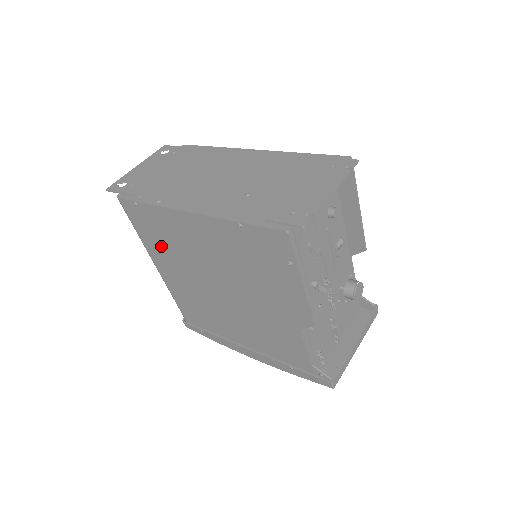
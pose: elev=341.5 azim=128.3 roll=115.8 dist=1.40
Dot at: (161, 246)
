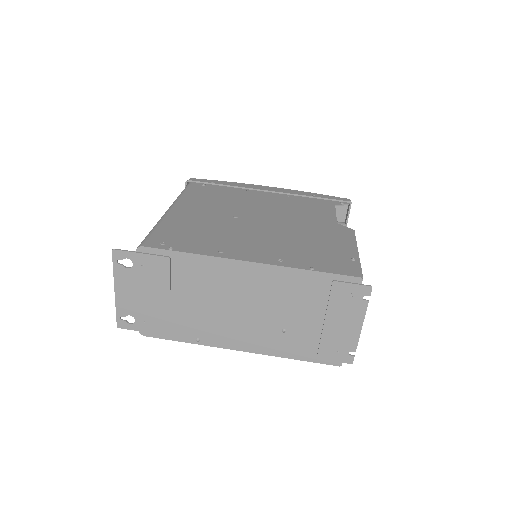
Dot at: occluded
